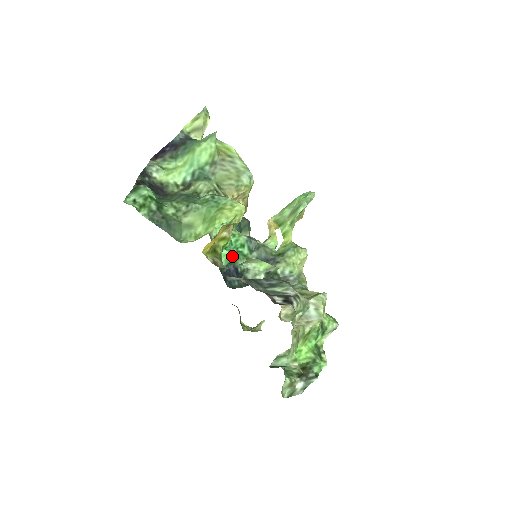
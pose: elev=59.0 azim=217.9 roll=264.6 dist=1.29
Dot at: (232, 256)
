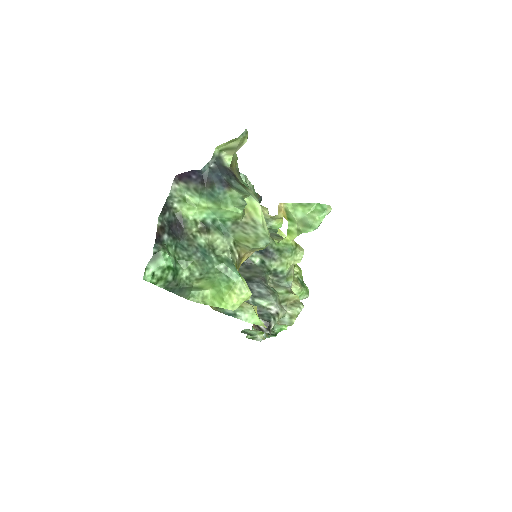
Dot at: occluded
